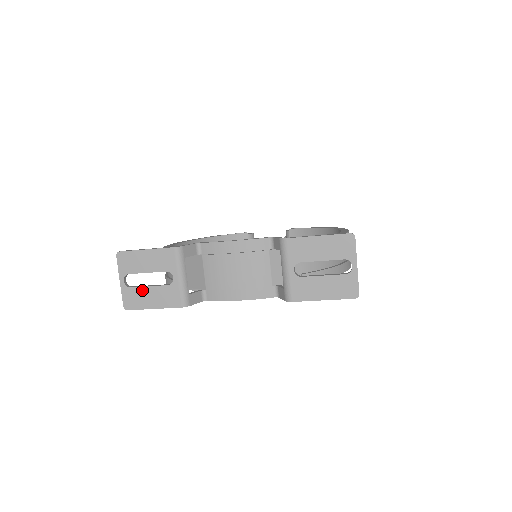
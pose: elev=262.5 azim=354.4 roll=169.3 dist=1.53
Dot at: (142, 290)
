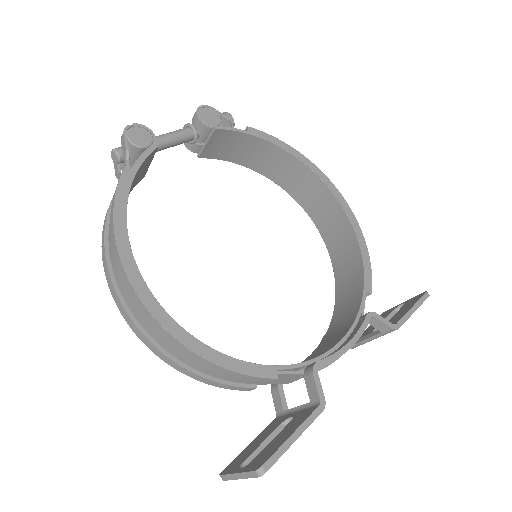
Dot at: occluded
